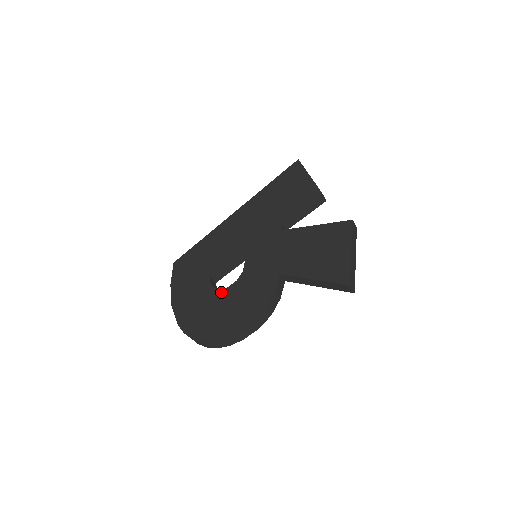
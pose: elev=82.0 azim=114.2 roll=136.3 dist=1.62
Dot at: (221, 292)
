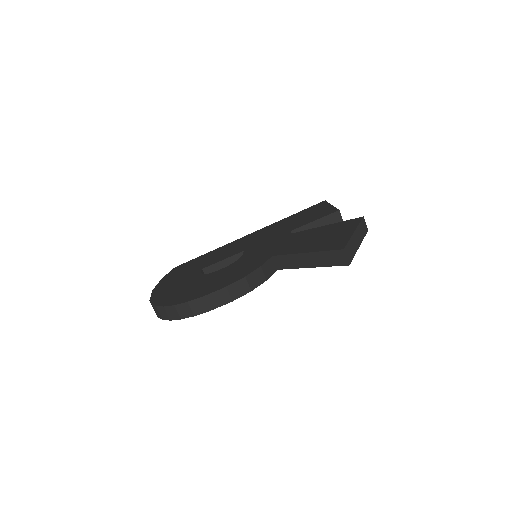
Dot at: (207, 275)
